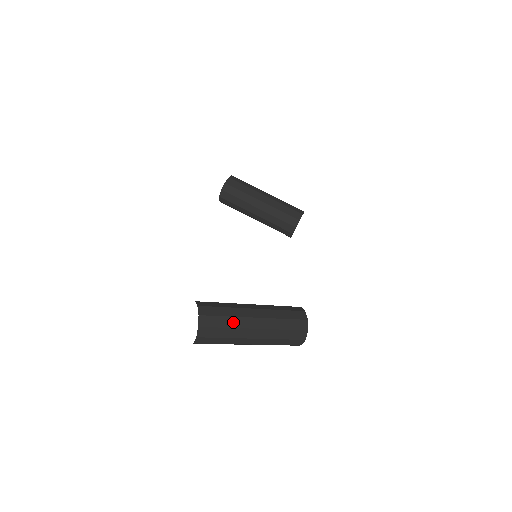
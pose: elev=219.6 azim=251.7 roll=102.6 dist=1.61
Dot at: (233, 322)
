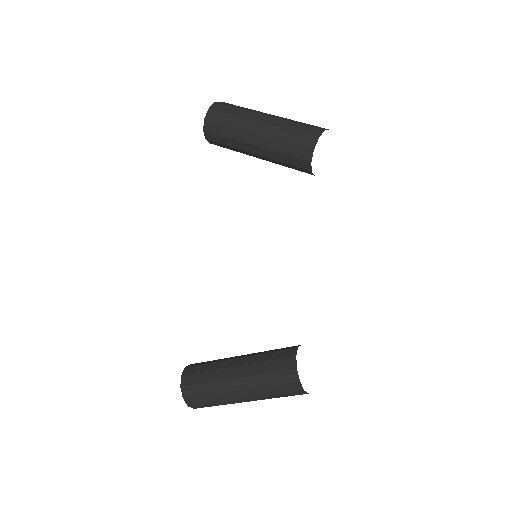
Dot at: (217, 398)
